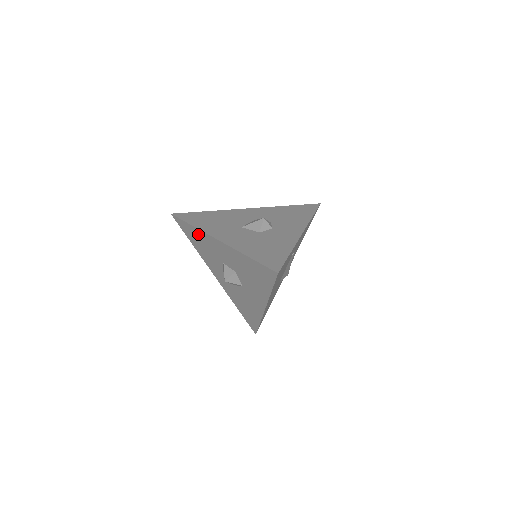
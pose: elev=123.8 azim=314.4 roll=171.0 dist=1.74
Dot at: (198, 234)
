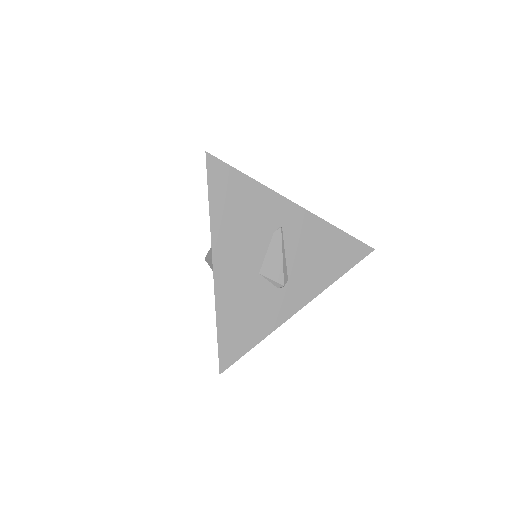
Dot at: occluded
